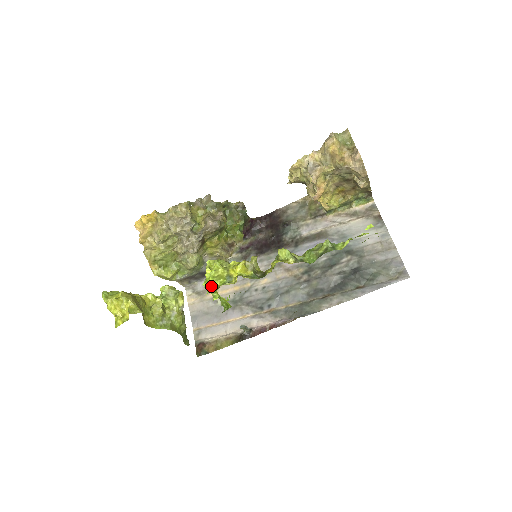
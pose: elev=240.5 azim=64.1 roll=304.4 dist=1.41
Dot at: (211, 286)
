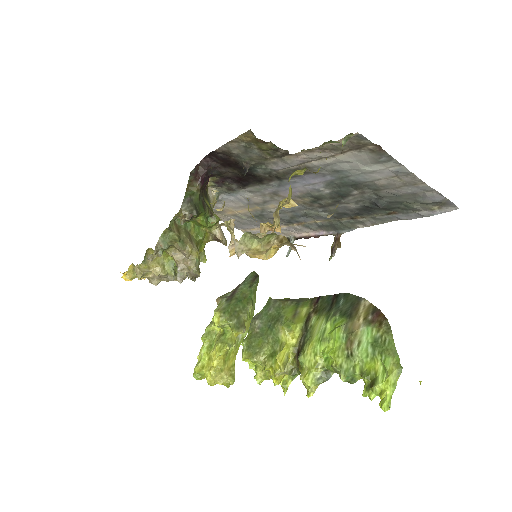
Dot at: occluded
